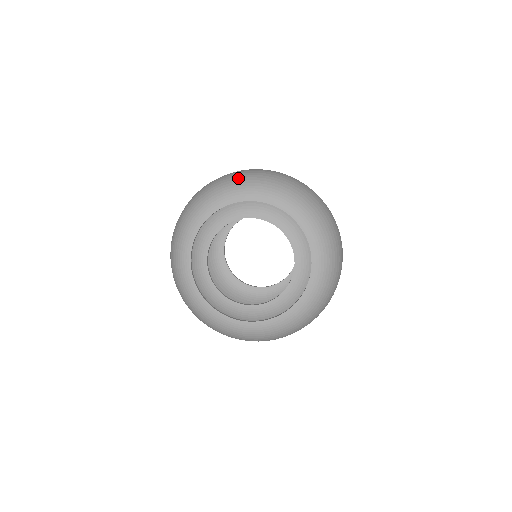
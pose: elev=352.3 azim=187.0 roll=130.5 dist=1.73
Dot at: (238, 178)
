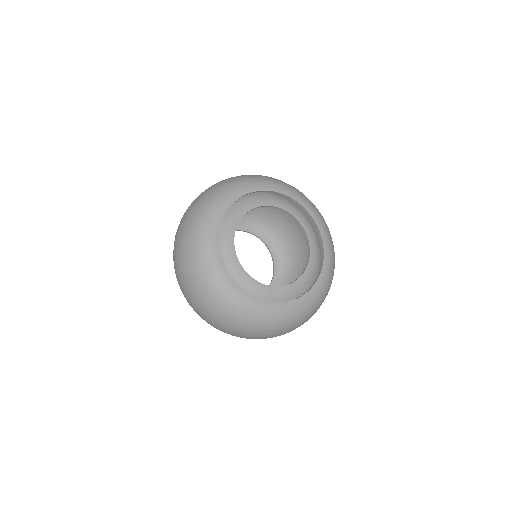
Dot at: (208, 196)
